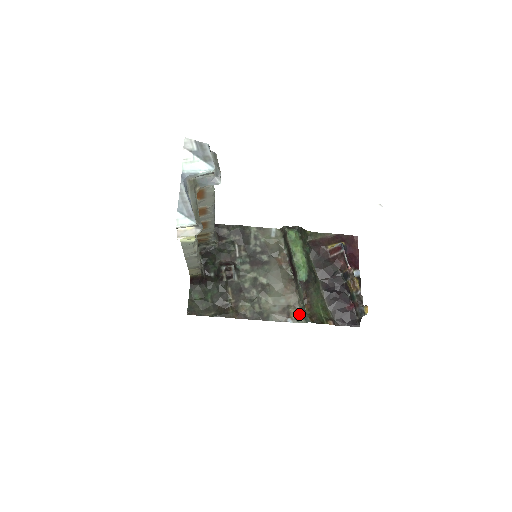
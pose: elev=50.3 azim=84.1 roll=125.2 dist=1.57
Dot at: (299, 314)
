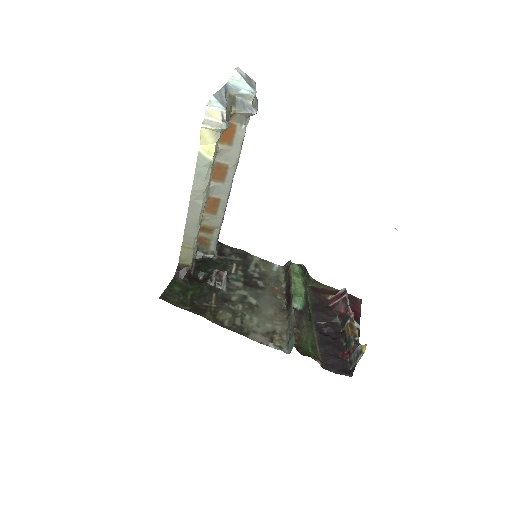
Dot at: (284, 343)
